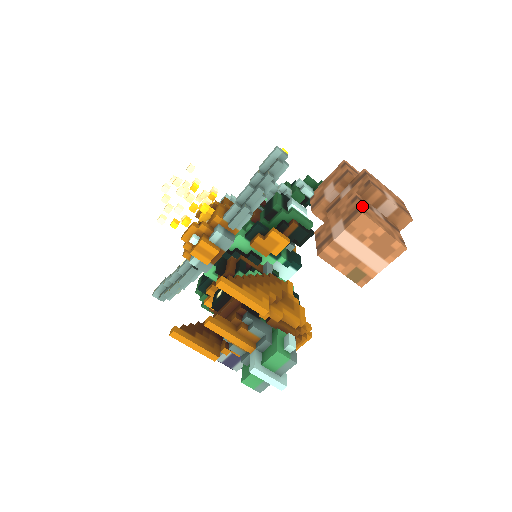
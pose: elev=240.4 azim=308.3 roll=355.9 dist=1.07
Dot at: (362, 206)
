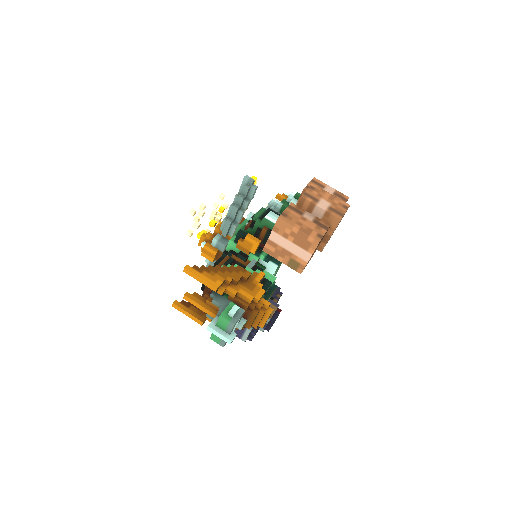
Dot at: (286, 212)
